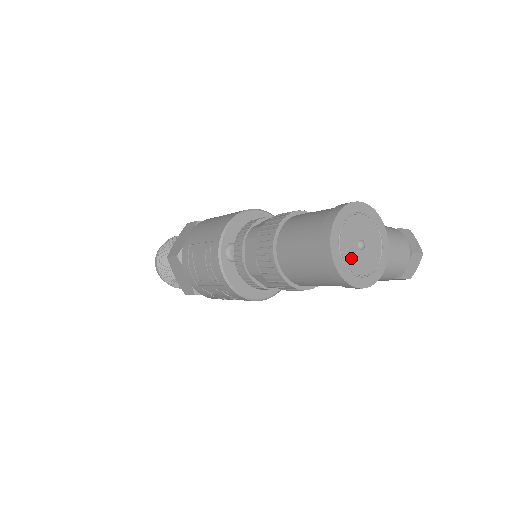
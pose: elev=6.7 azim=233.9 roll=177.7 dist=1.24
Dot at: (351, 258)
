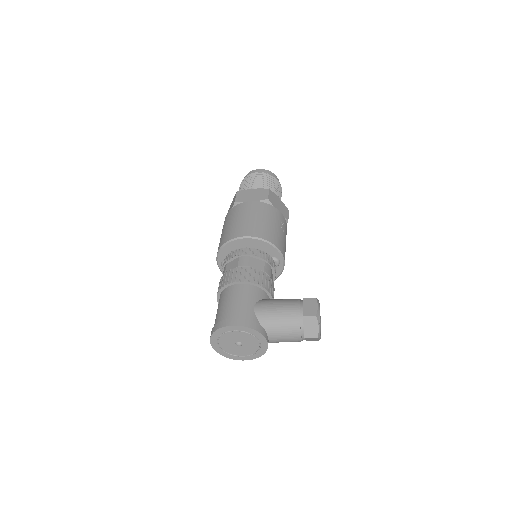
Dot at: (231, 349)
